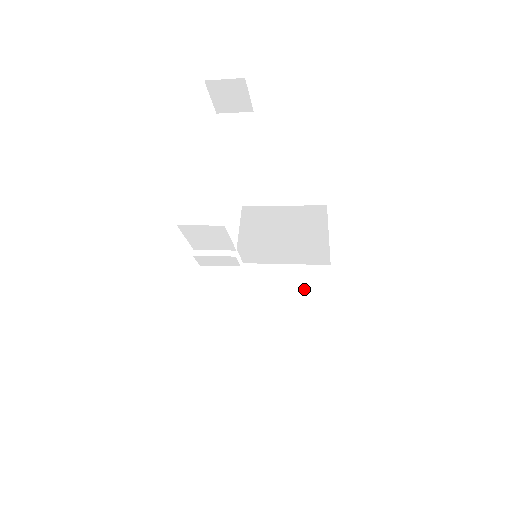
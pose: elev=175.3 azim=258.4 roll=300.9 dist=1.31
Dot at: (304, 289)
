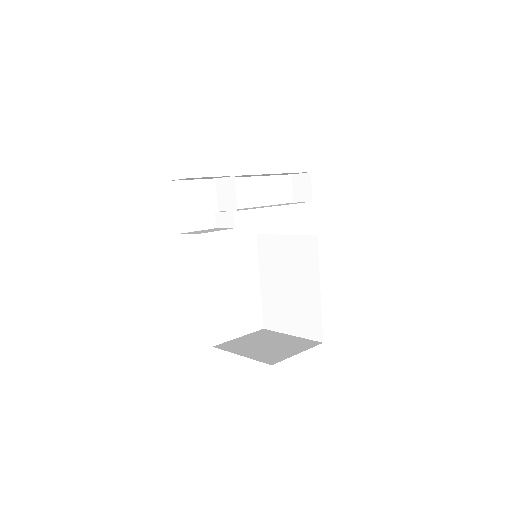
Dot at: (288, 345)
